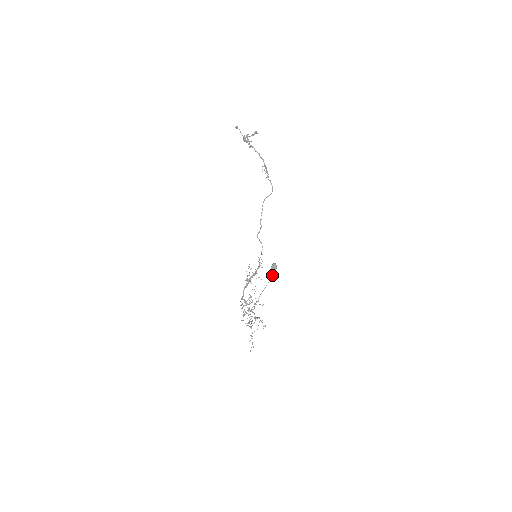
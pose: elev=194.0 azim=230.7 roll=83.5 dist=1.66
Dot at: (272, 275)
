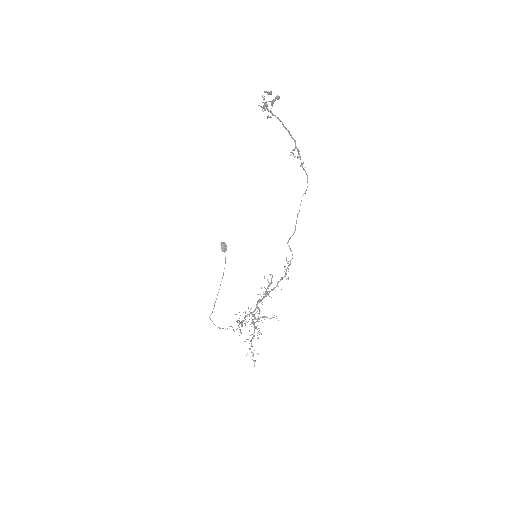
Dot at: (225, 258)
